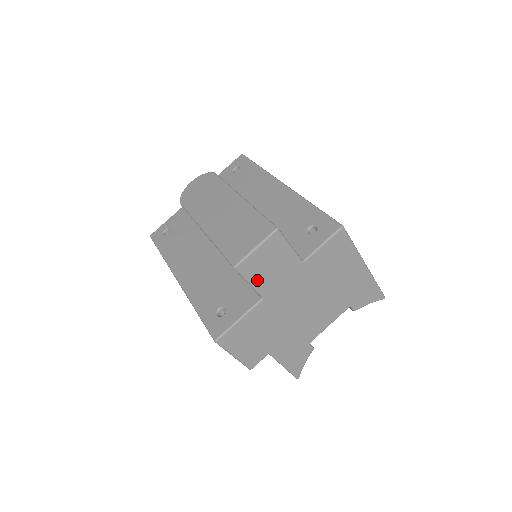
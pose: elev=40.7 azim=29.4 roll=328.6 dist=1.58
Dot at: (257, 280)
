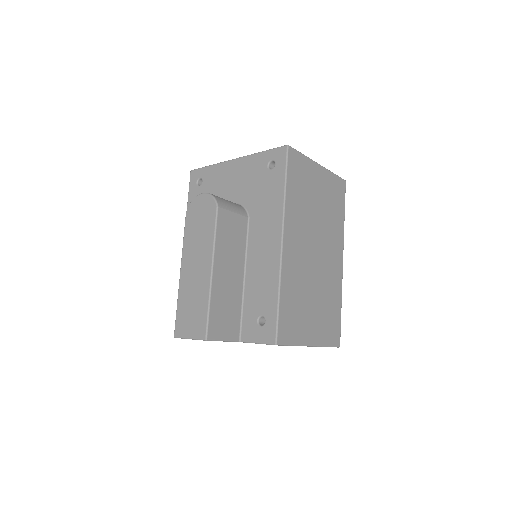
Dot at: occluded
